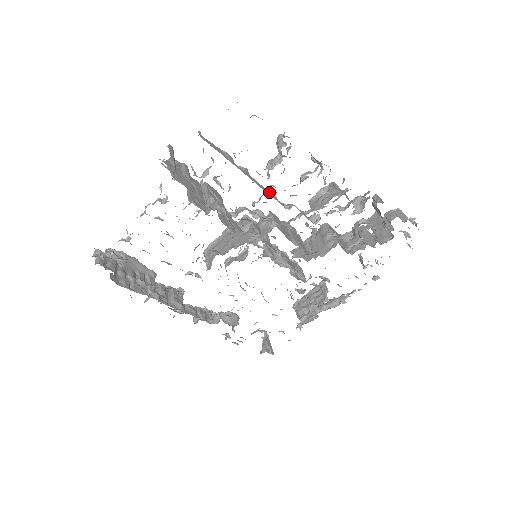
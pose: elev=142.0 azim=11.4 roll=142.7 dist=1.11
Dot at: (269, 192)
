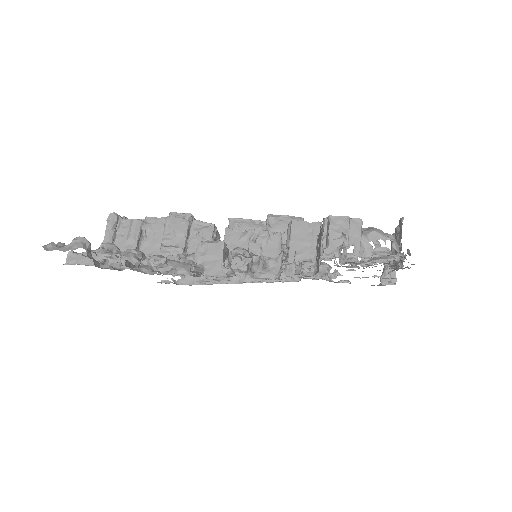
Dot at: occluded
